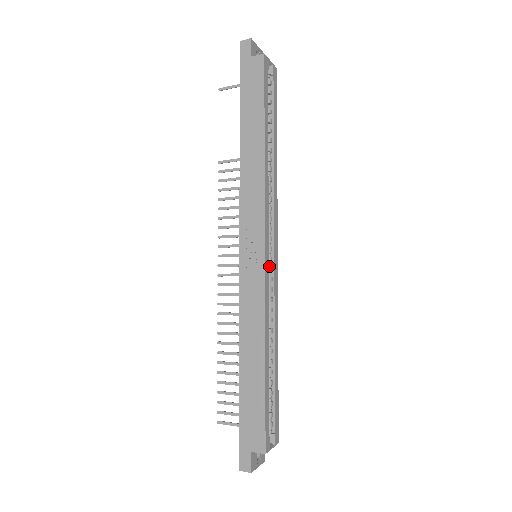
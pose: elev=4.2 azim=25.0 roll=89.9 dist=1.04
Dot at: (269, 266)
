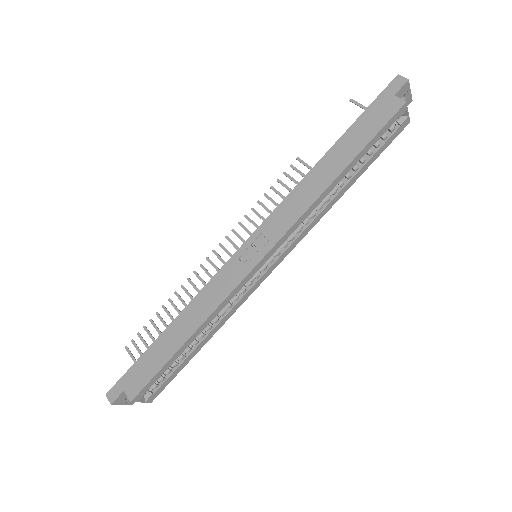
Dot at: (258, 272)
